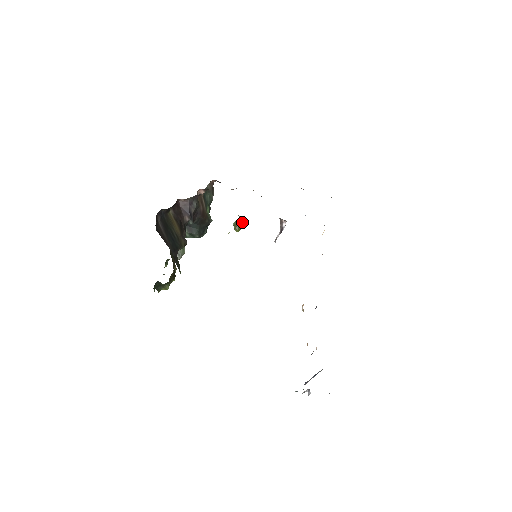
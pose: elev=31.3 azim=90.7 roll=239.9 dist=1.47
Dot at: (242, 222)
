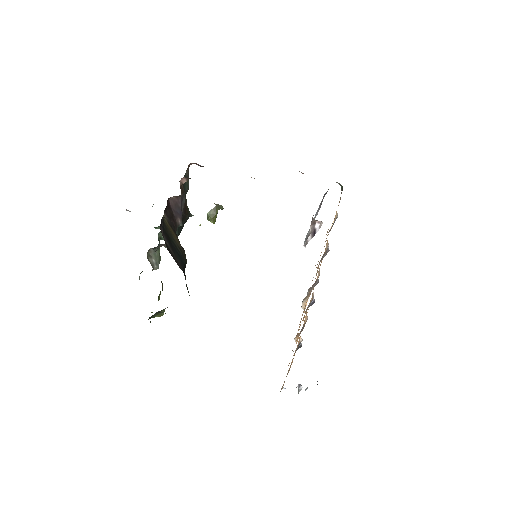
Dot at: occluded
